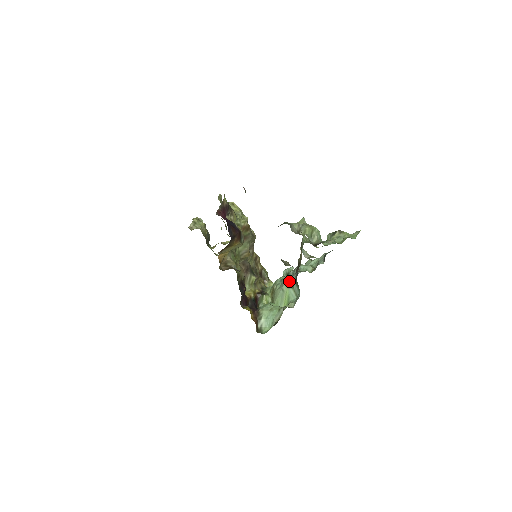
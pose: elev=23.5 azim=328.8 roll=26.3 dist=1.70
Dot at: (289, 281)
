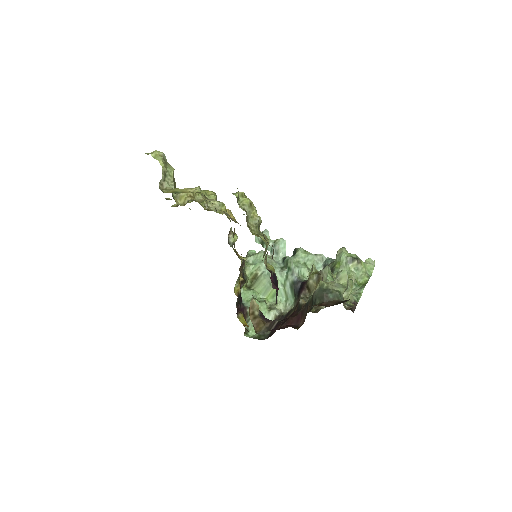
Dot at: (278, 275)
